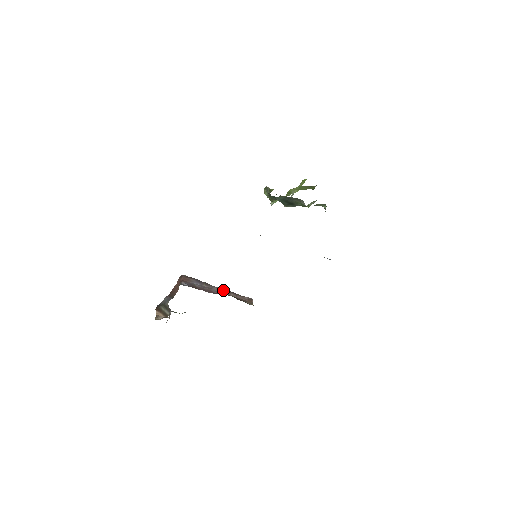
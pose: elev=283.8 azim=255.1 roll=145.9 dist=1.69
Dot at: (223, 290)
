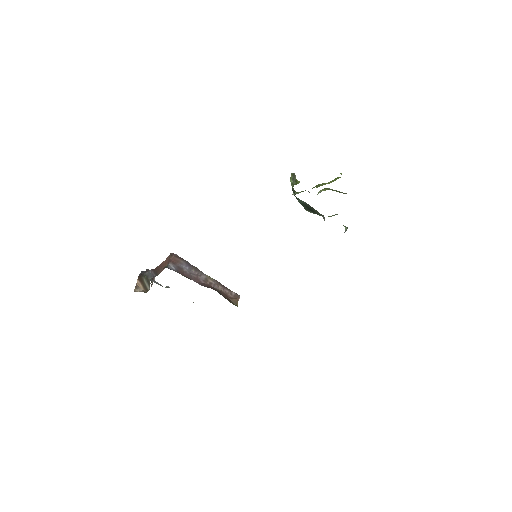
Dot at: (212, 280)
